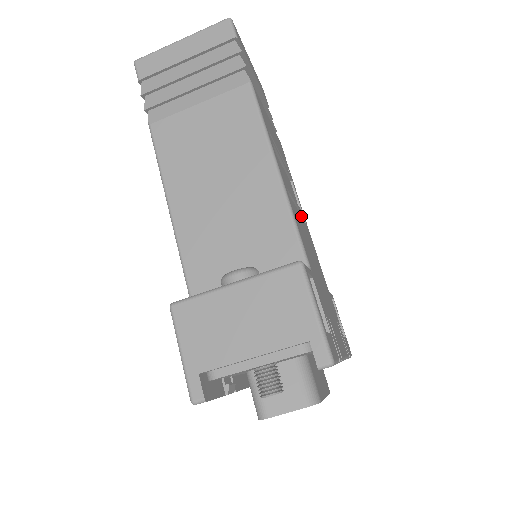
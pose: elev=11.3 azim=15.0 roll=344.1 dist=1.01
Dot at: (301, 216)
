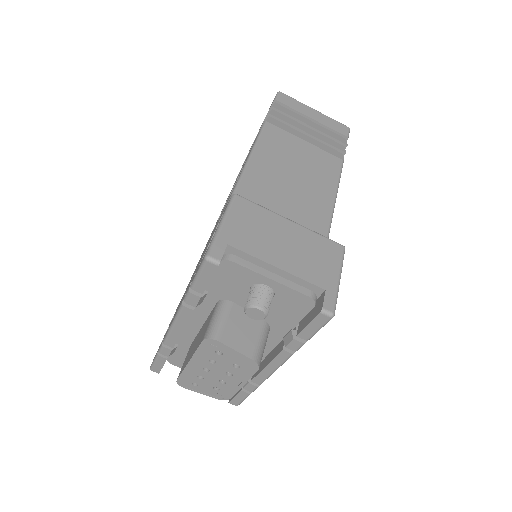
Dot at: occluded
